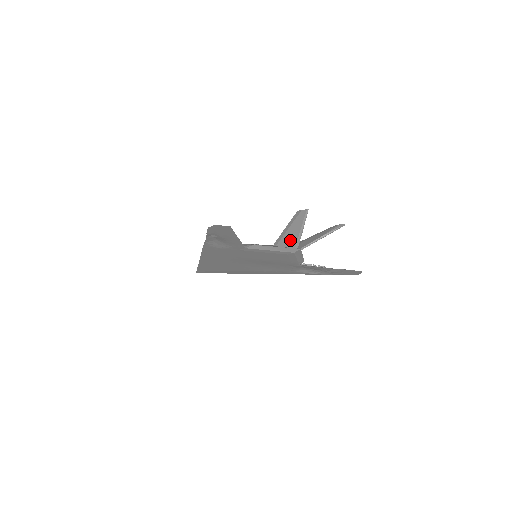
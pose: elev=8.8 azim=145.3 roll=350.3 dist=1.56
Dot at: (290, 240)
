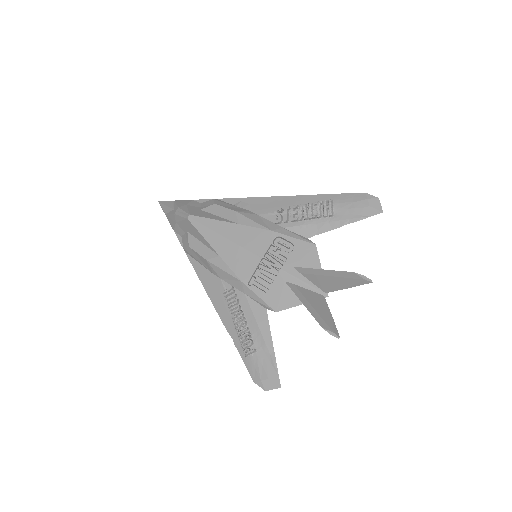
Dot at: (313, 302)
